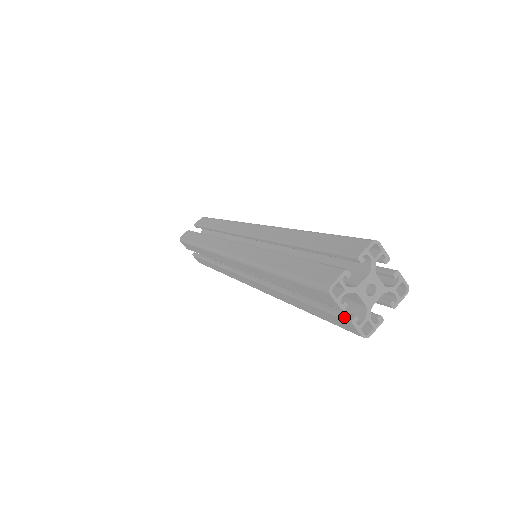
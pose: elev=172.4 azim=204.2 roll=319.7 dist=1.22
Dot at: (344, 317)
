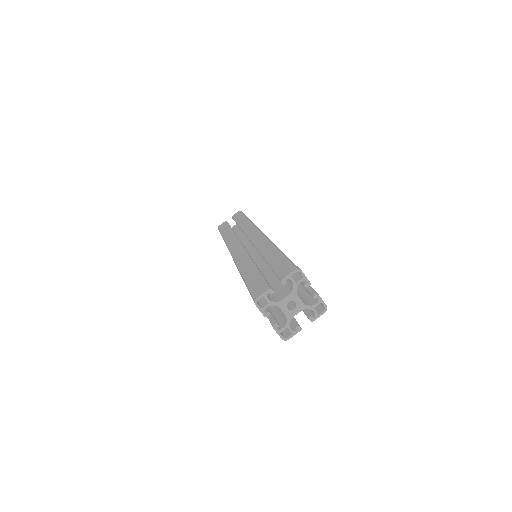
Dot at: (271, 322)
